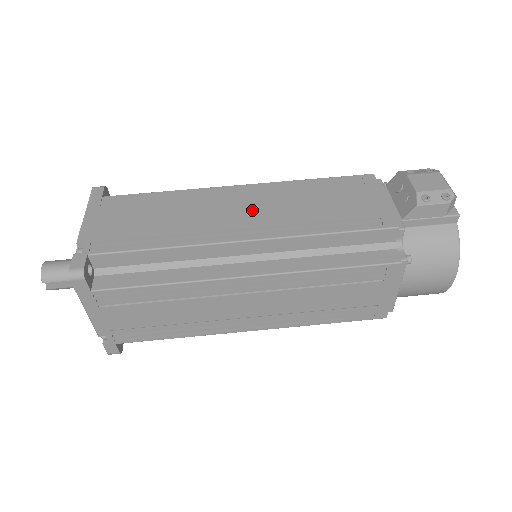
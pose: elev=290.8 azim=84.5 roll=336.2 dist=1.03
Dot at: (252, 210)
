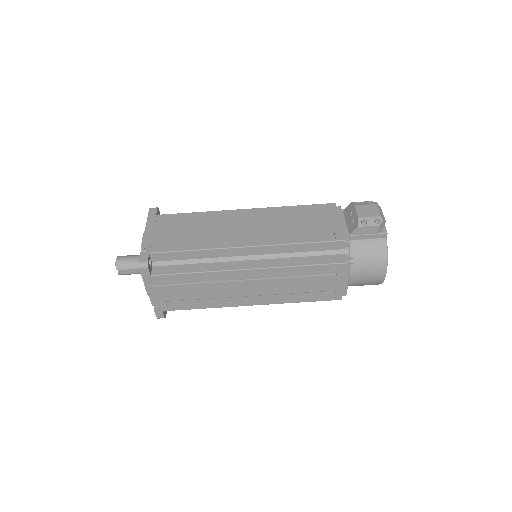
Dot at: (253, 226)
